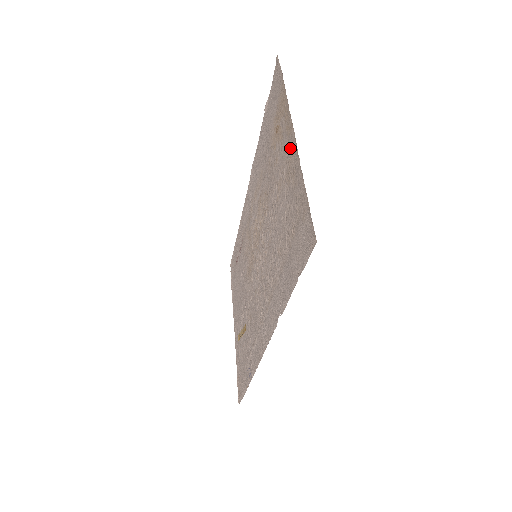
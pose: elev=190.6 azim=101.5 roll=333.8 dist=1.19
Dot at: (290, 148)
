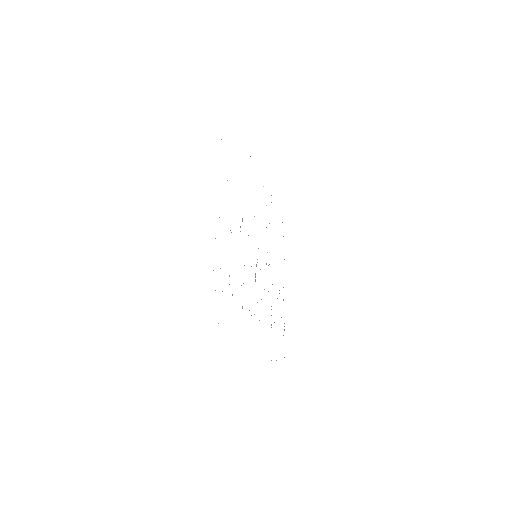
Dot at: occluded
